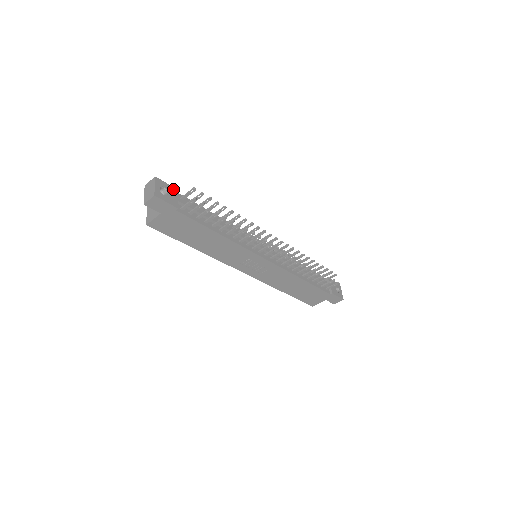
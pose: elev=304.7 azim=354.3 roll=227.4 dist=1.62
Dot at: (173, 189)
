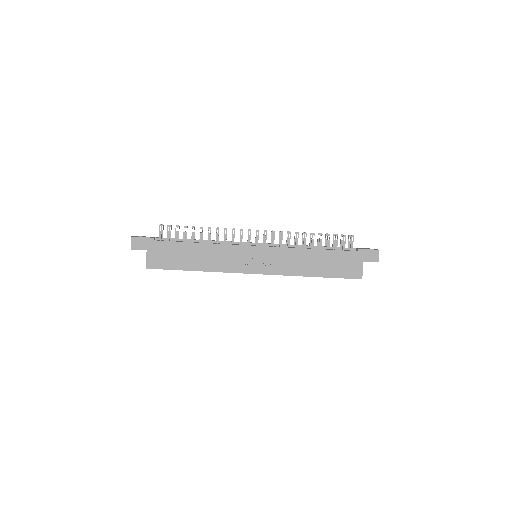
Dot at: occluded
